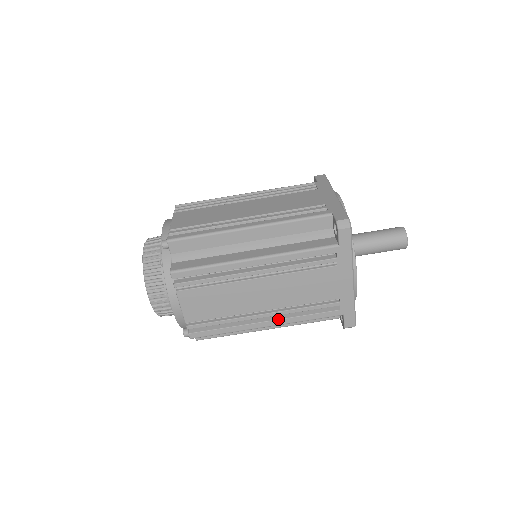
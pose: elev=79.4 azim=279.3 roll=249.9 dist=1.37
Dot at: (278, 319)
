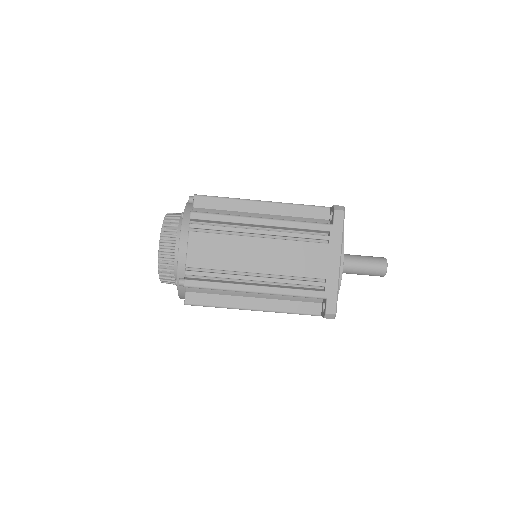
Dot at: (268, 286)
